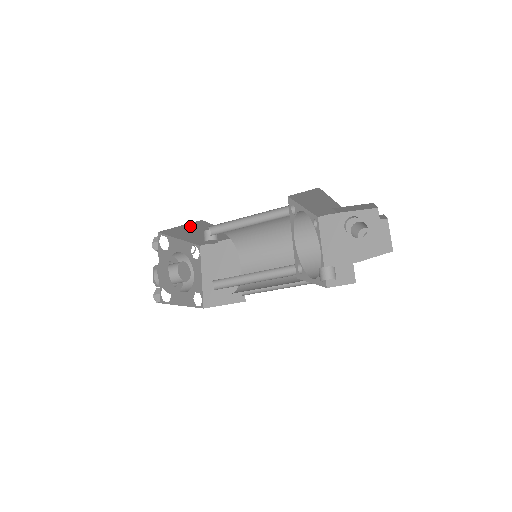
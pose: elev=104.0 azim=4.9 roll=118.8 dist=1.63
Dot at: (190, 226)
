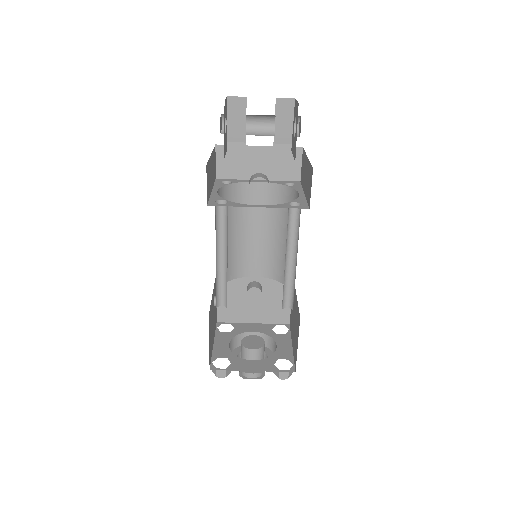
Dot at: occluded
